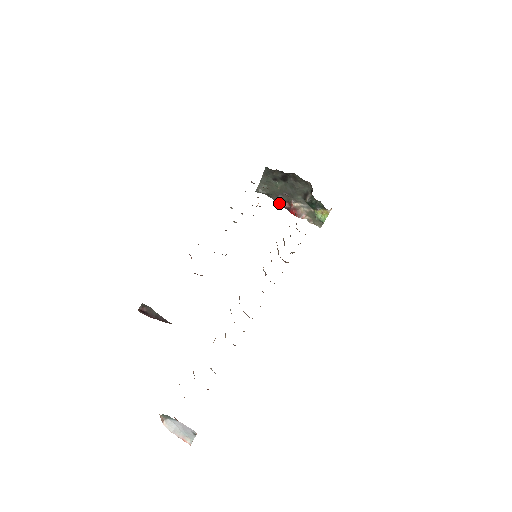
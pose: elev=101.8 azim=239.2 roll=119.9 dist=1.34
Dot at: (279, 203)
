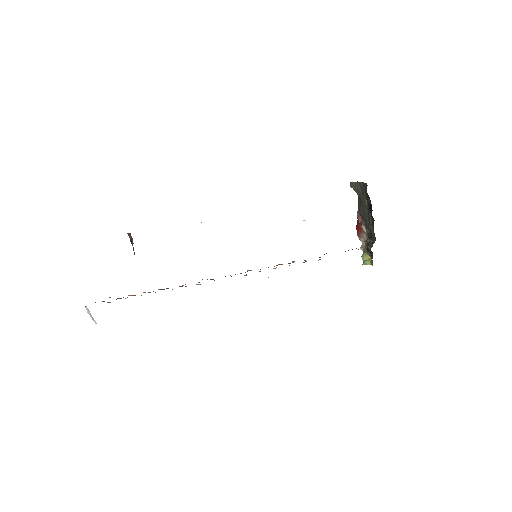
Dot at: (358, 210)
